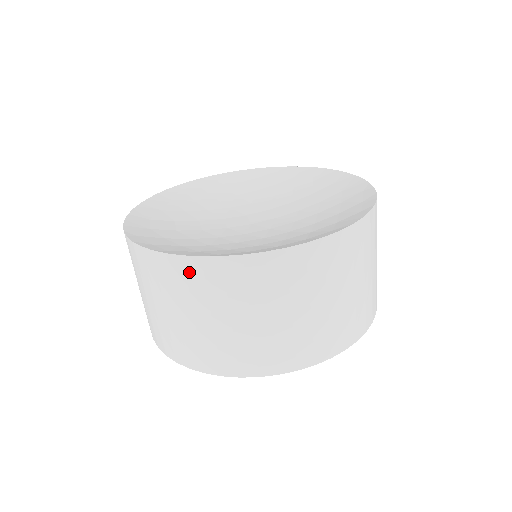
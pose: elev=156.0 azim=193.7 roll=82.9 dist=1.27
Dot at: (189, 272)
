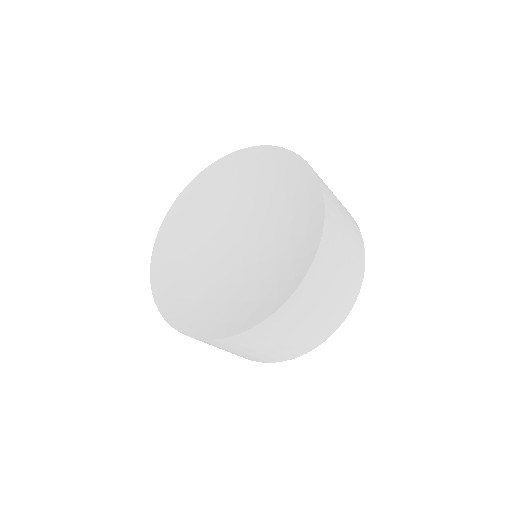
Dot at: occluded
